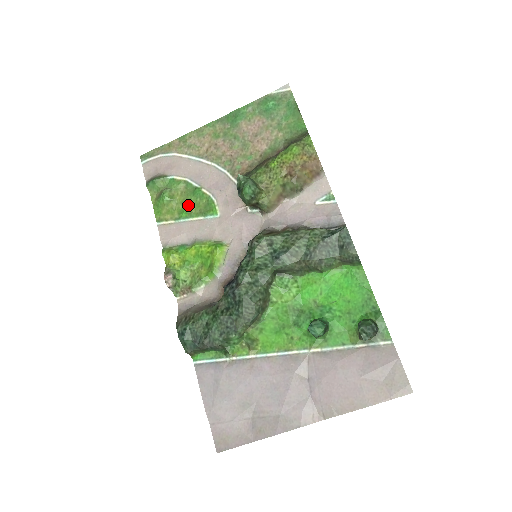
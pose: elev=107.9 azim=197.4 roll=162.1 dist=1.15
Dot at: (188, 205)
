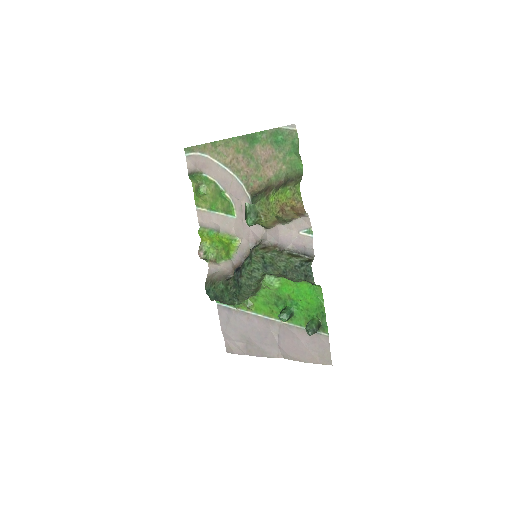
Dot at: (216, 202)
